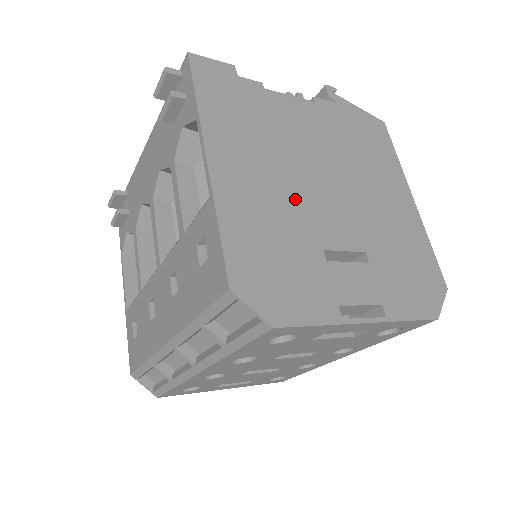
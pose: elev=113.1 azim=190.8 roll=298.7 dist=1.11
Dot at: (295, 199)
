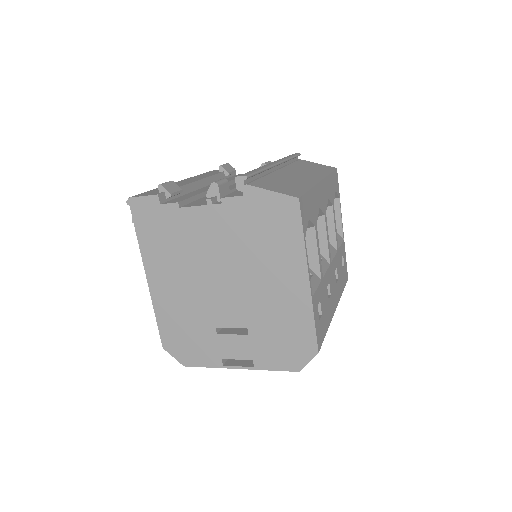
Dot at: (199, 296)
